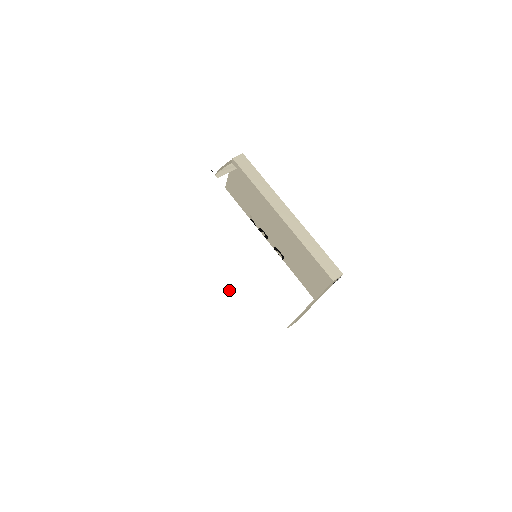
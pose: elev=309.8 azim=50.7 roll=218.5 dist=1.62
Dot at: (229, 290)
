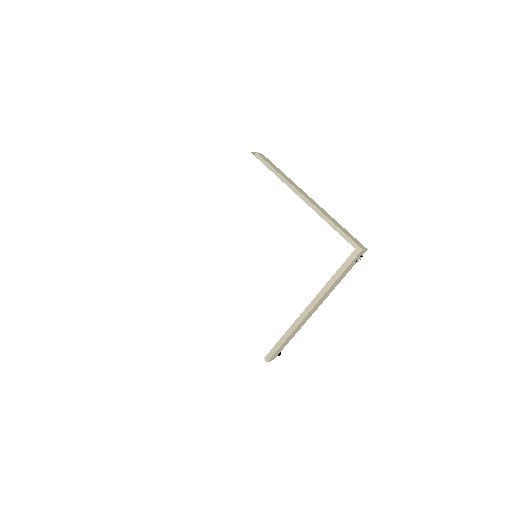
Dot at: (203, 310)
